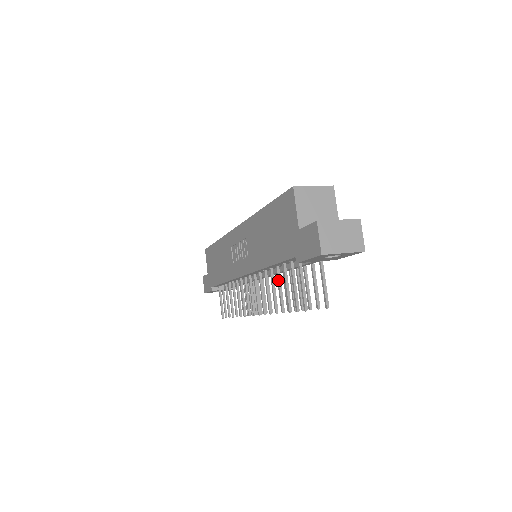
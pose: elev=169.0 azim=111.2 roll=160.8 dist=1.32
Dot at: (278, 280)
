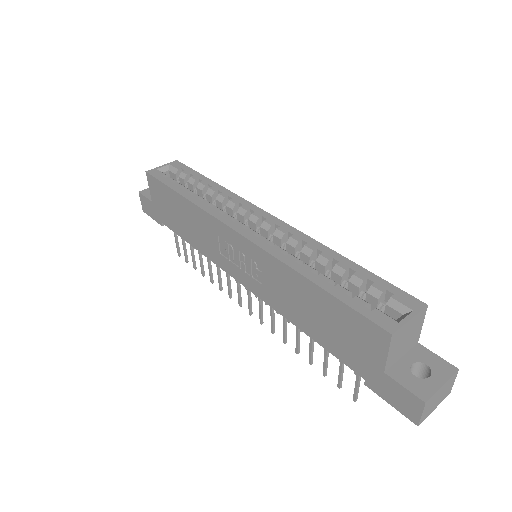
Dot at: (312, 341)
